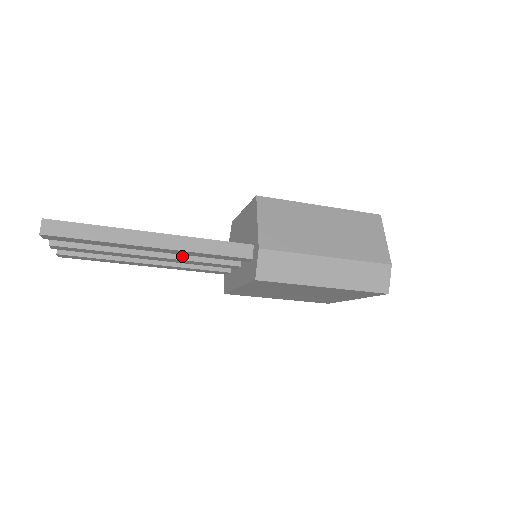
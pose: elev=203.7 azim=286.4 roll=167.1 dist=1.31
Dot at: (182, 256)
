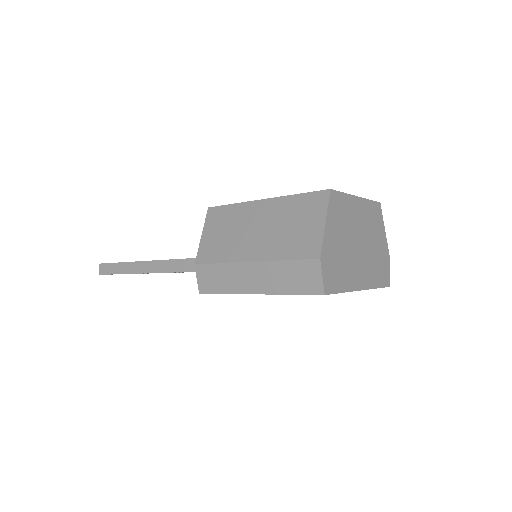
Dot at: occluded
